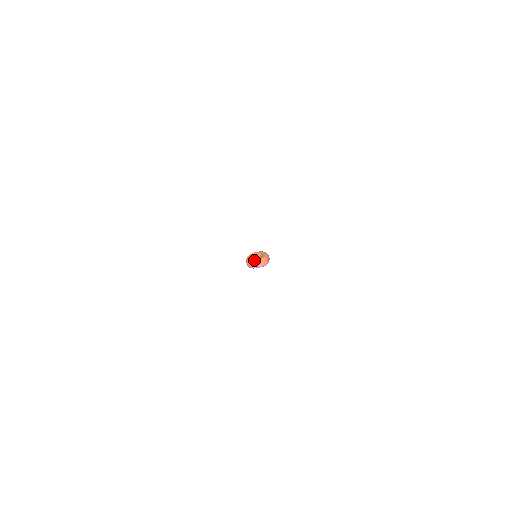
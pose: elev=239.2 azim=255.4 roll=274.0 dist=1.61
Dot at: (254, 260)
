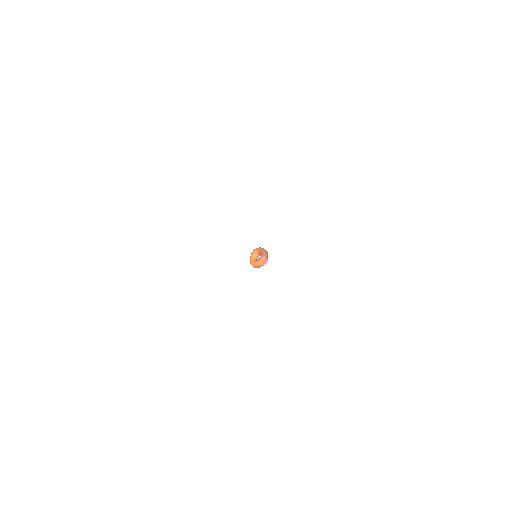
Dot at: (254, 263)
